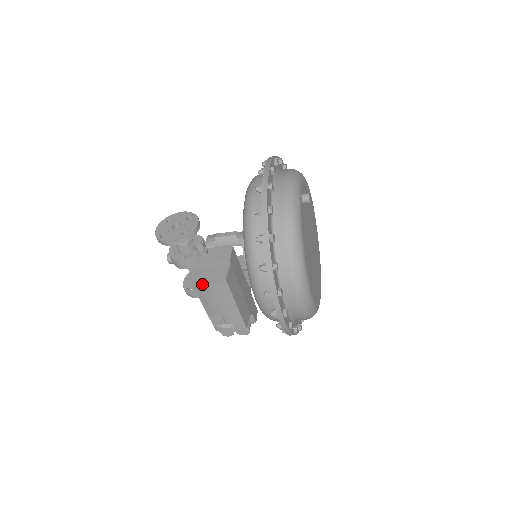
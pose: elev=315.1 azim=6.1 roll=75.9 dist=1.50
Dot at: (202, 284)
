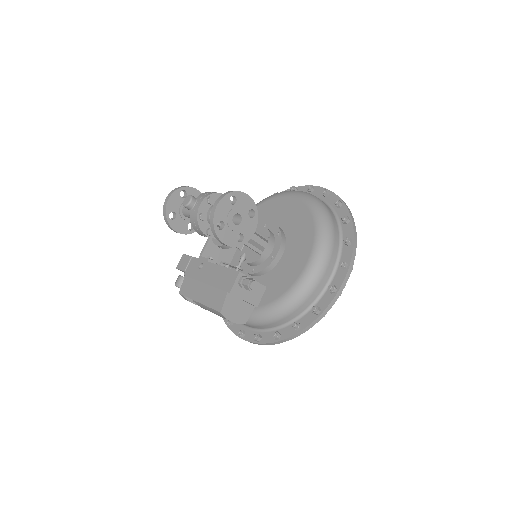
Dot at: (227, 319)
